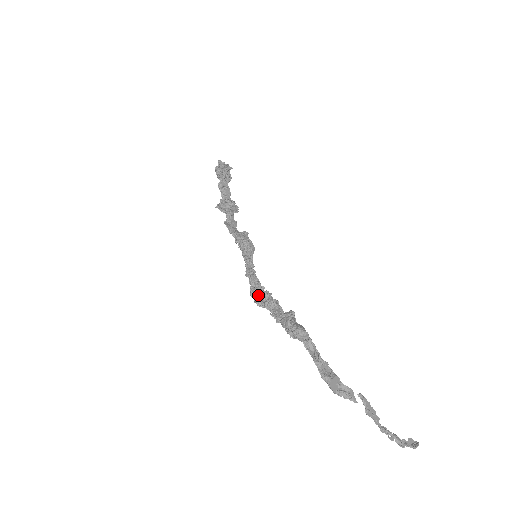
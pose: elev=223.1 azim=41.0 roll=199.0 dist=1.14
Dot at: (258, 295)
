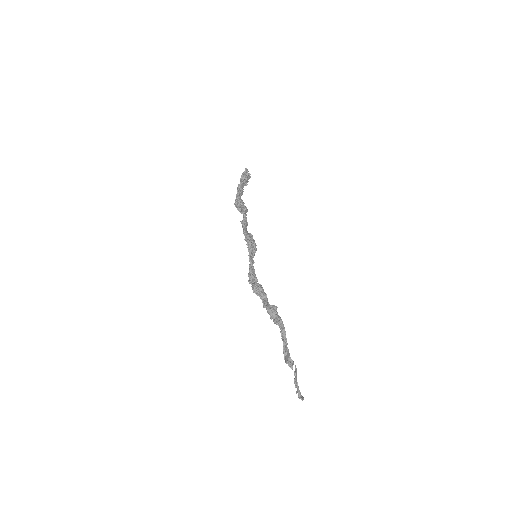
Dot at: (256, 286)
